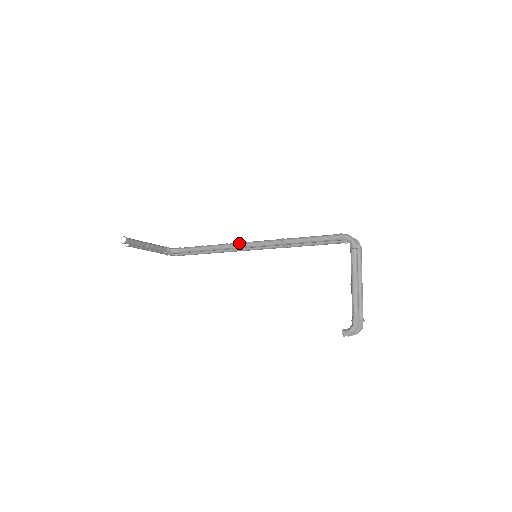
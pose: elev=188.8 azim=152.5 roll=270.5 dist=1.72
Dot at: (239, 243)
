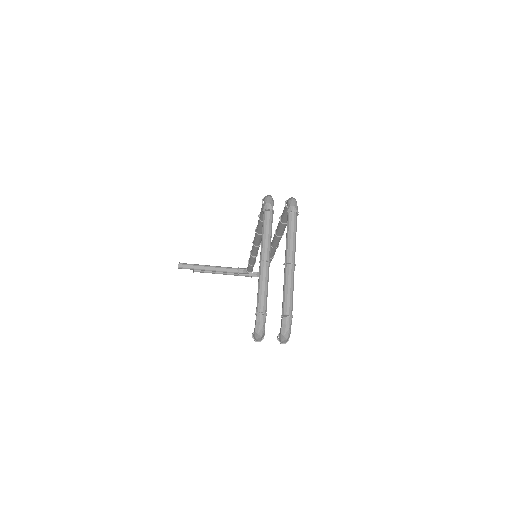
Dot at: occluded
